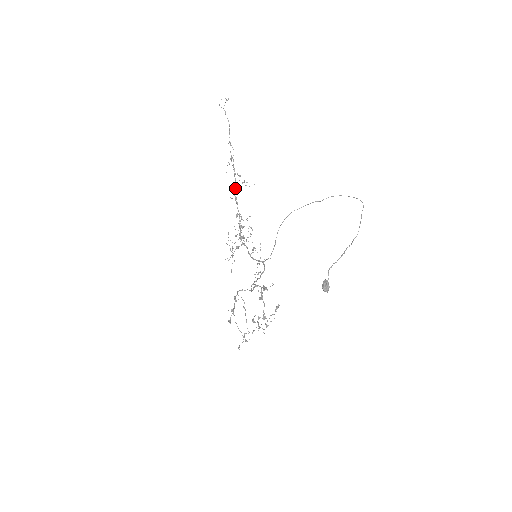
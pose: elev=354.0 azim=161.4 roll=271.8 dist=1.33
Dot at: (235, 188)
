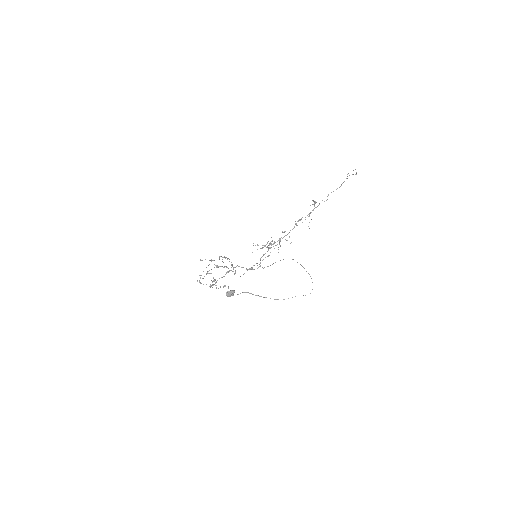
Dot at: (301, 219)
